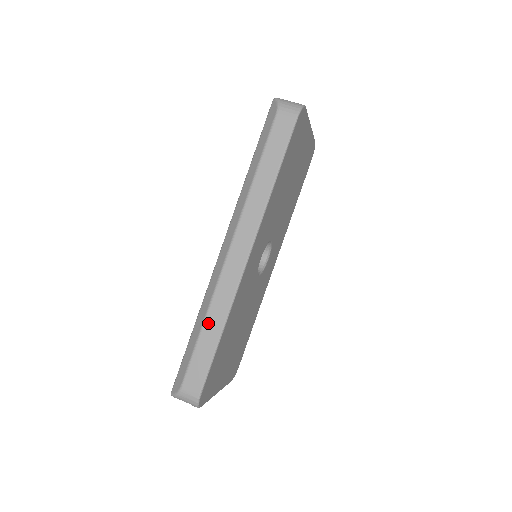
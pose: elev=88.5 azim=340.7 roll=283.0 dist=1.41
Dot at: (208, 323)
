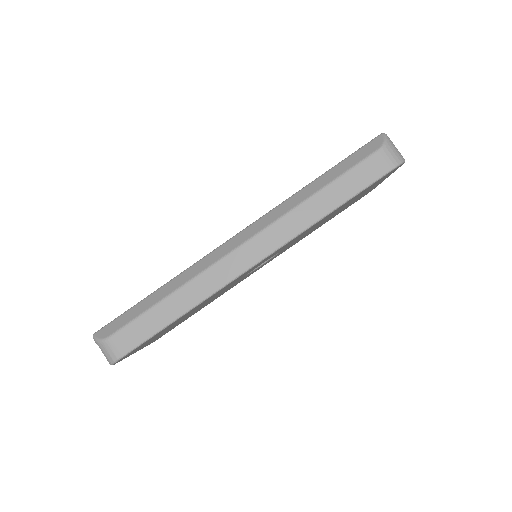
Dot at: (176, 297)
